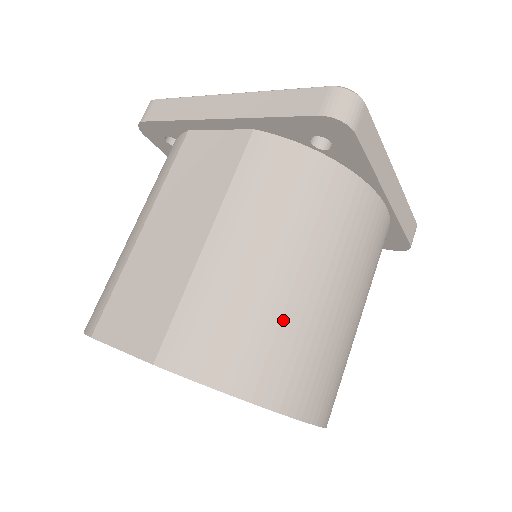
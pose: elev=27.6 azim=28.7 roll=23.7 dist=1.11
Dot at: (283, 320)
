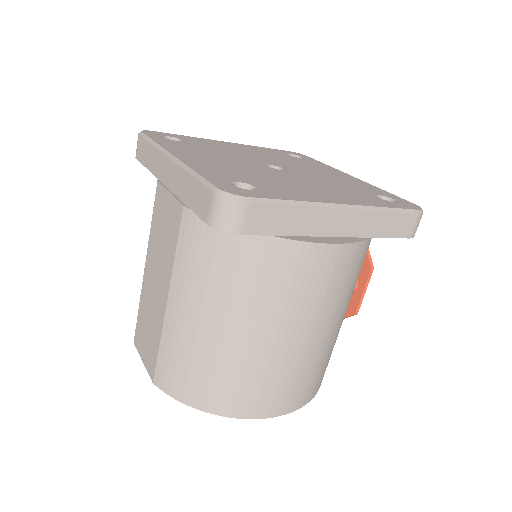
Dot at: (227, 364)
